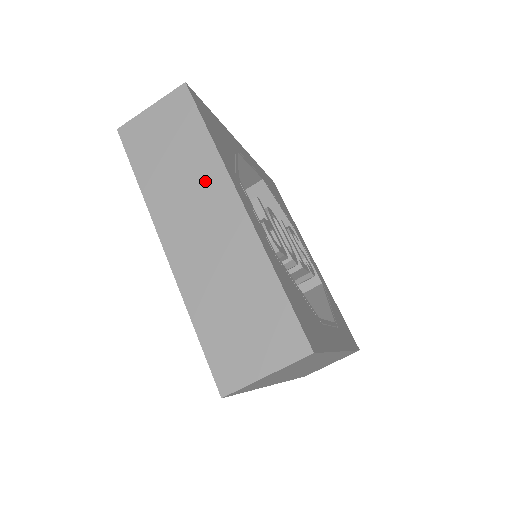
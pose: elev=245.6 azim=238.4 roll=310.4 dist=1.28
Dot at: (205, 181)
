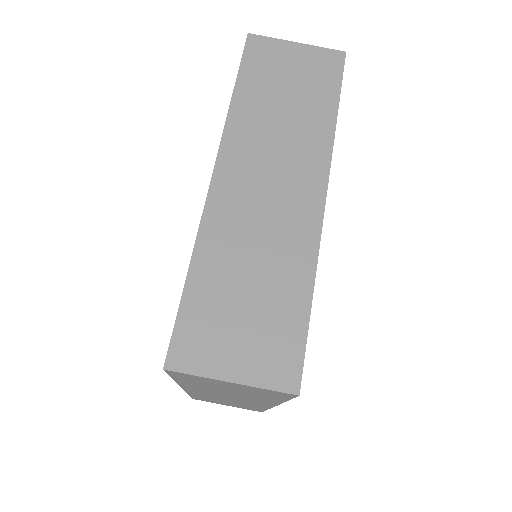
Dot at: (303, 149)
